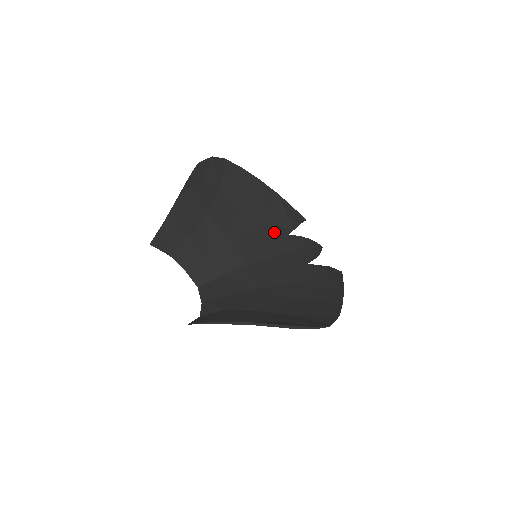
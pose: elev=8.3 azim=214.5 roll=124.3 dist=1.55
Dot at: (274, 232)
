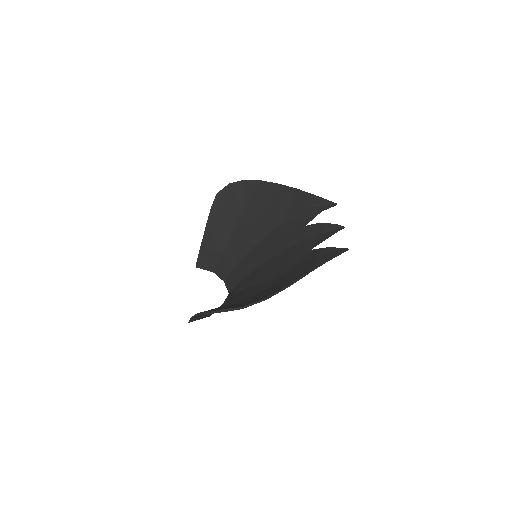
Dot at: (290, 228)
